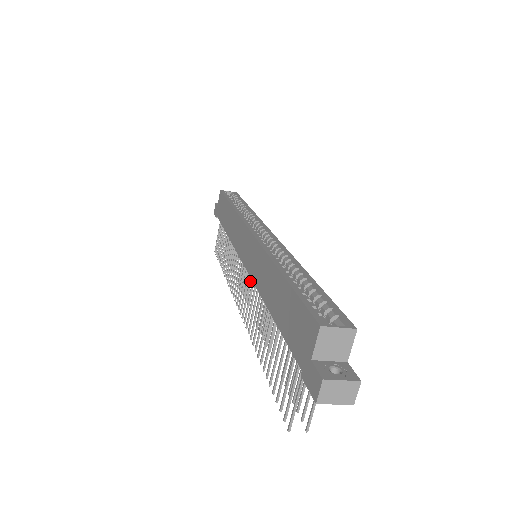
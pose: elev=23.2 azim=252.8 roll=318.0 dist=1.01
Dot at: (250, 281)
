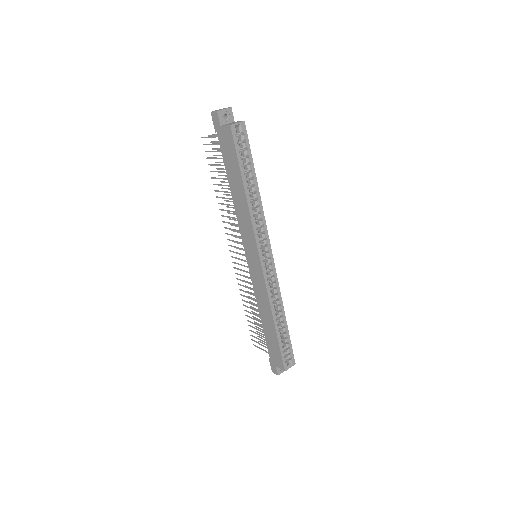
Dot at: occluded
